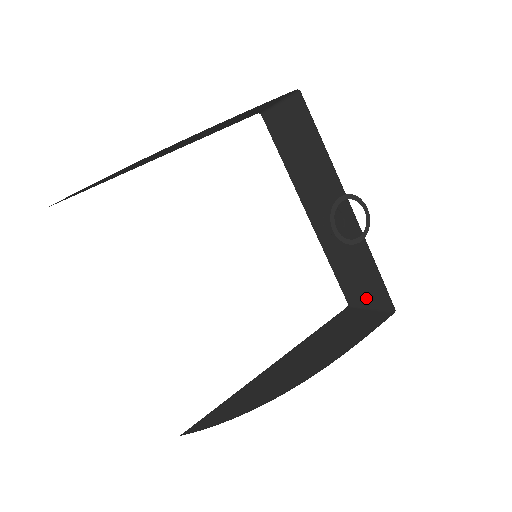
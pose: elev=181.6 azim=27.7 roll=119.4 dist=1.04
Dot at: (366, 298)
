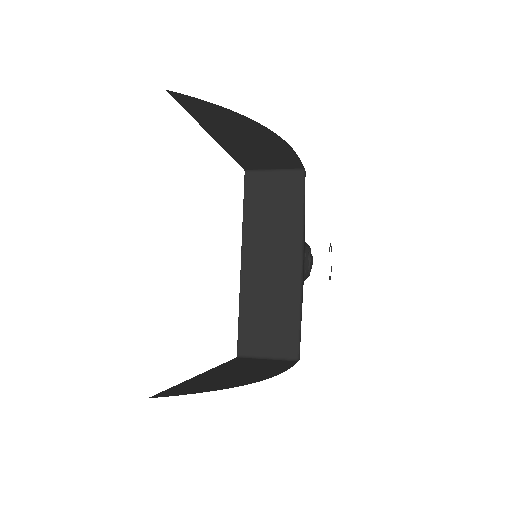
Dot at: (267, 348)
